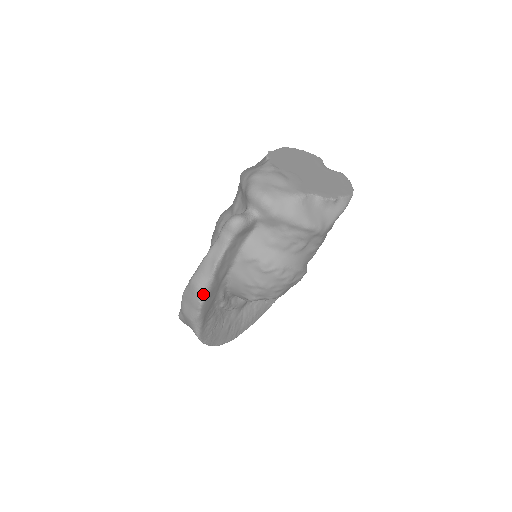
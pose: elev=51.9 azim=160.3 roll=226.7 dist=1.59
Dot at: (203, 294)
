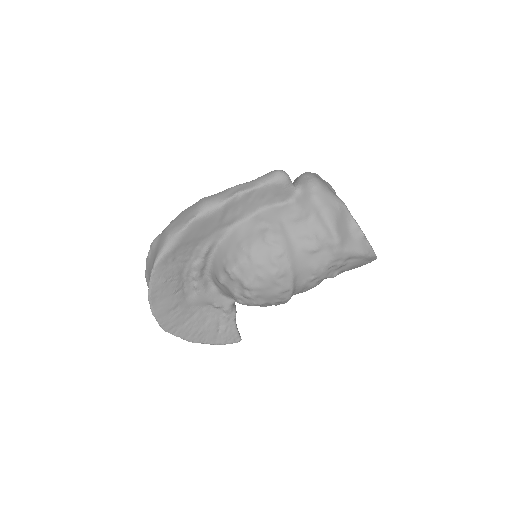
Dot at: (204, 211)
